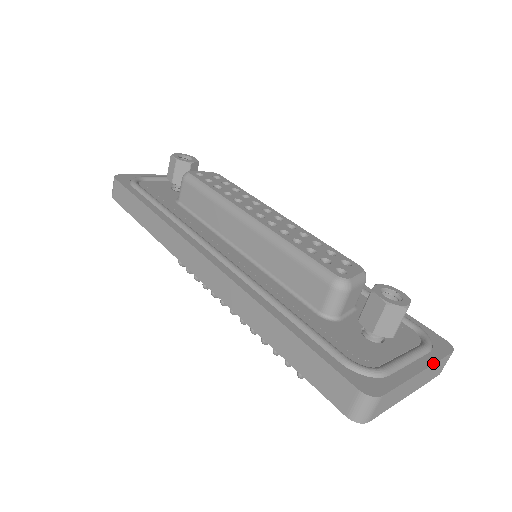
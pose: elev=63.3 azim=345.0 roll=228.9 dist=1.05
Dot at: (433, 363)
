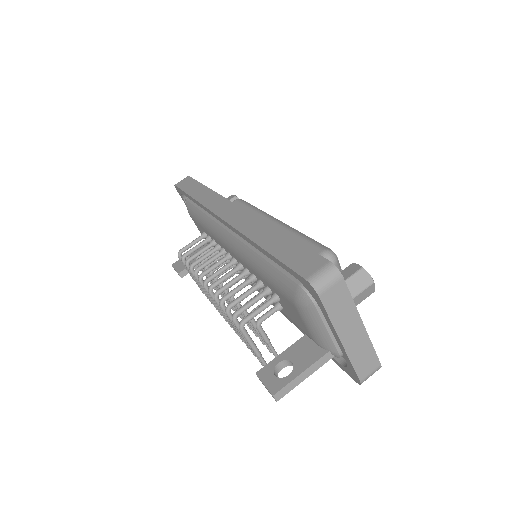
Dot at: occluded
